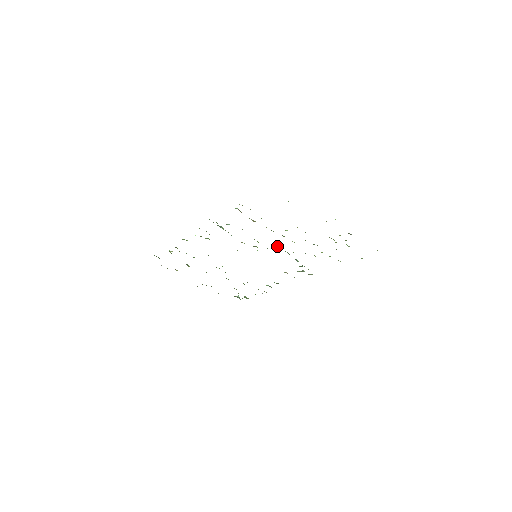
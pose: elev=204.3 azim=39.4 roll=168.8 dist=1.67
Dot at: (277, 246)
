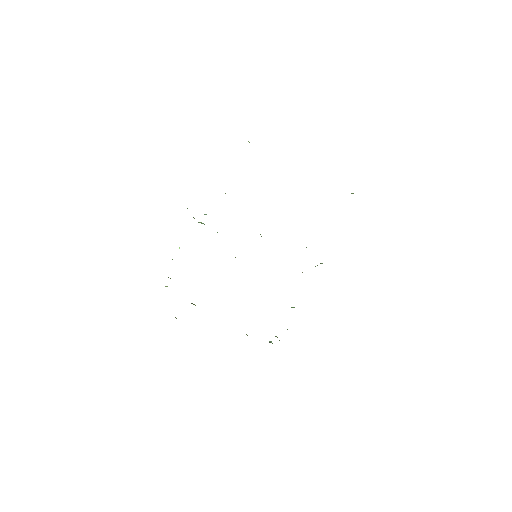
Dot at: occluded
